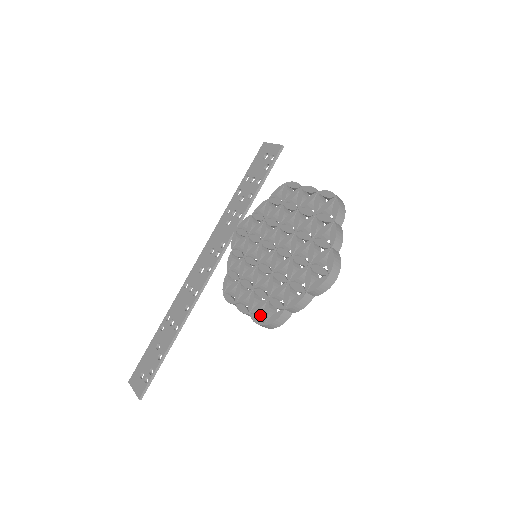
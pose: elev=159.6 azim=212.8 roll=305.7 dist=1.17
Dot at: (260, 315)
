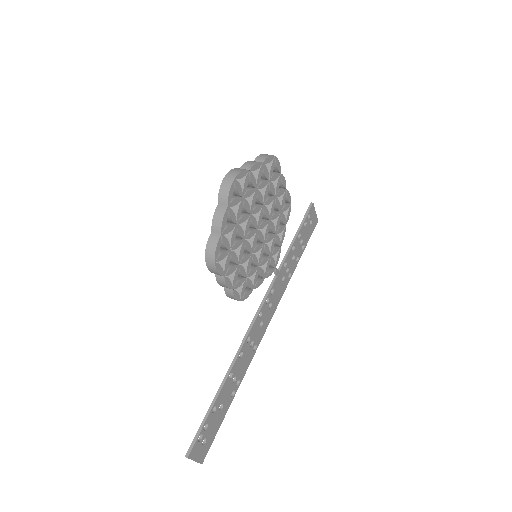
Dot at: (222, 270)
